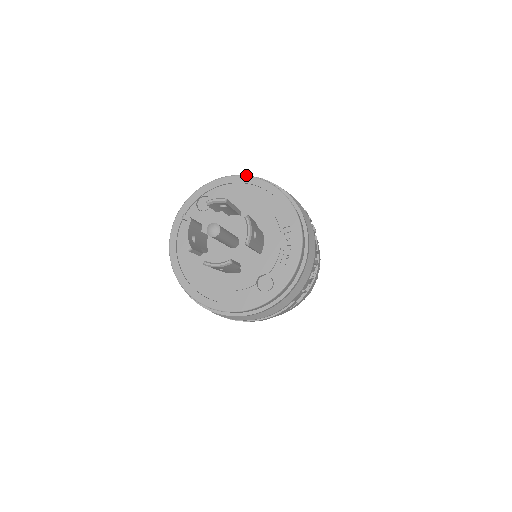
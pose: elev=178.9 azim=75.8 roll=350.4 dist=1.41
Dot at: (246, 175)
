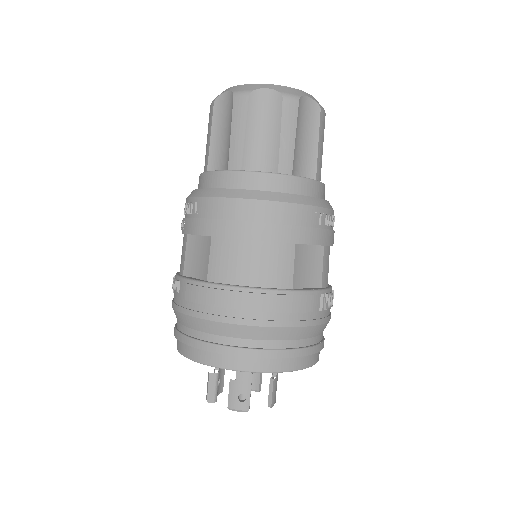
Dot at: occluded
